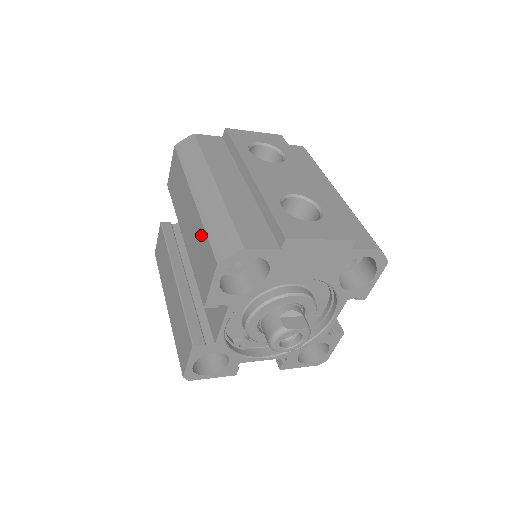
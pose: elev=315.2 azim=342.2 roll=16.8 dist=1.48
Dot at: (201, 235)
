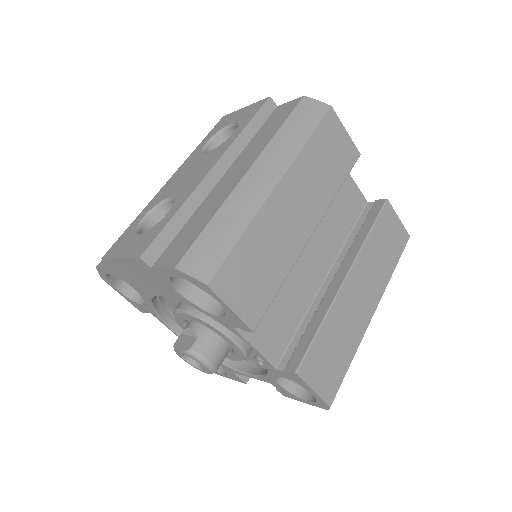
Dot at: occluded
